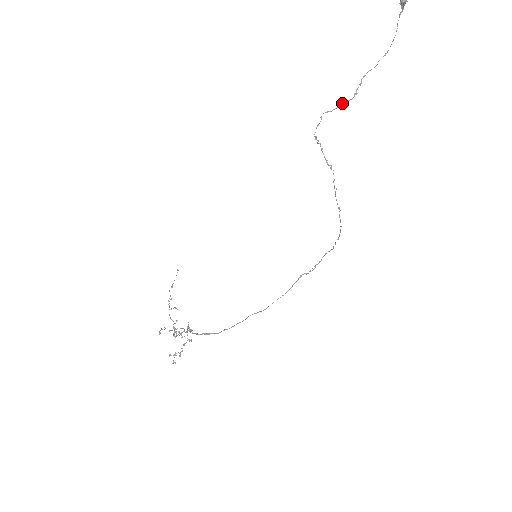
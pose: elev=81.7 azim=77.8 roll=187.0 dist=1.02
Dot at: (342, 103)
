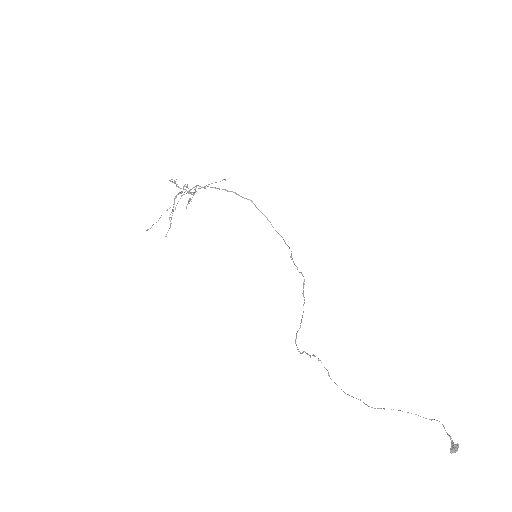
Dot at: occluded
